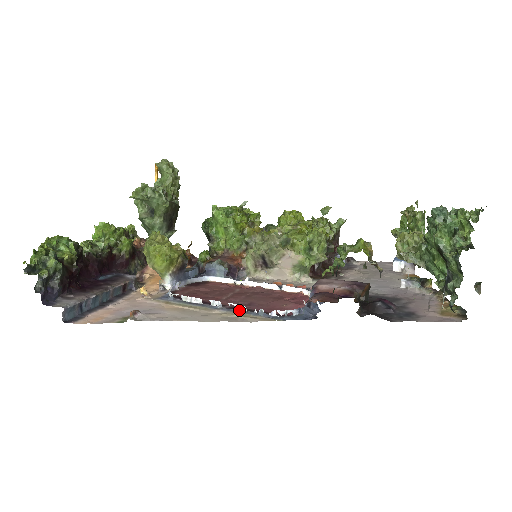
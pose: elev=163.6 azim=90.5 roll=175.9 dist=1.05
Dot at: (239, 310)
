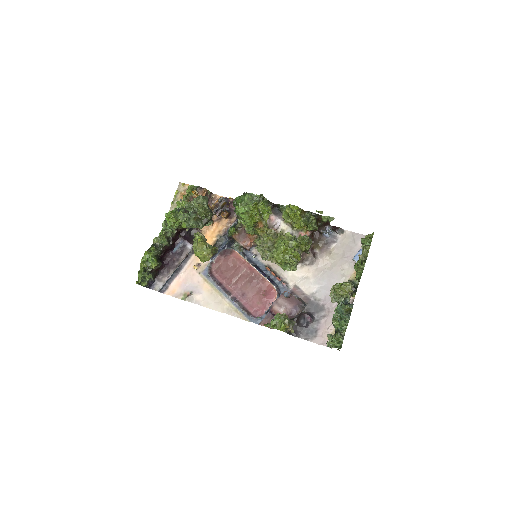
Dot at: (235, 303)
